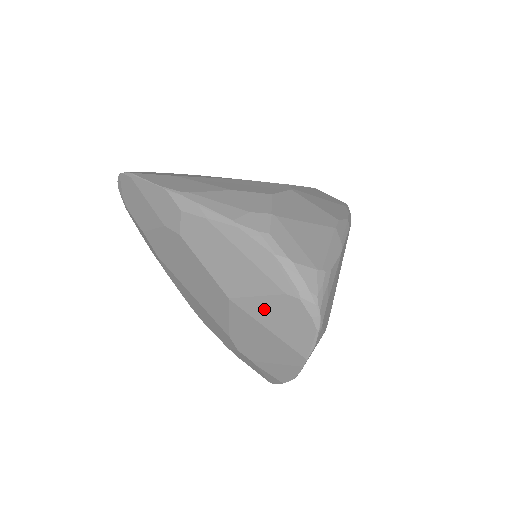
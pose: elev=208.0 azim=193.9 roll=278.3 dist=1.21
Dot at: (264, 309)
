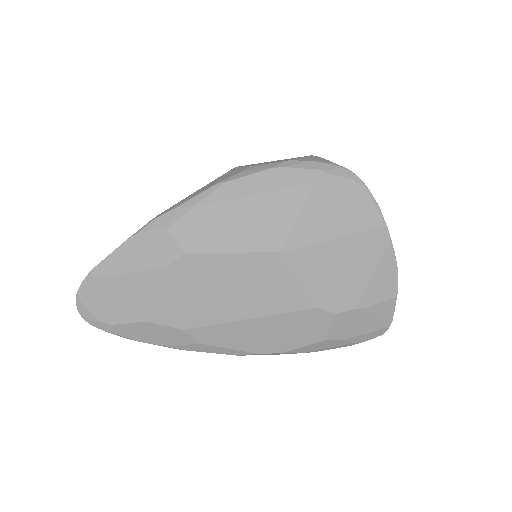
Dot at: (313, 222)
